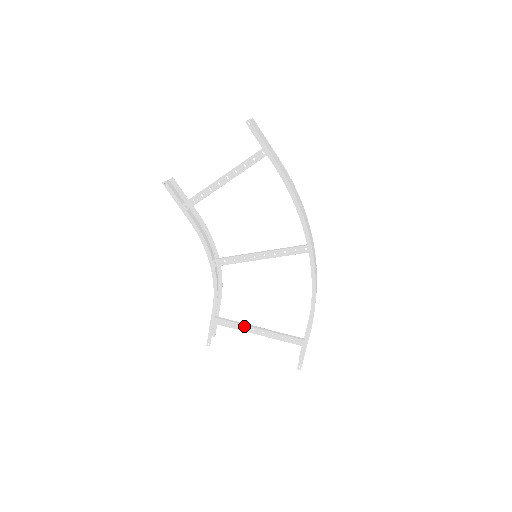
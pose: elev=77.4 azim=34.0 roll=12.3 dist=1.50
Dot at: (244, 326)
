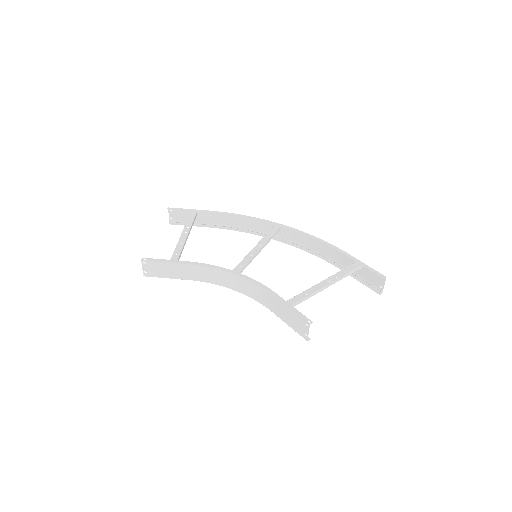
Dot at: (311, 288)
